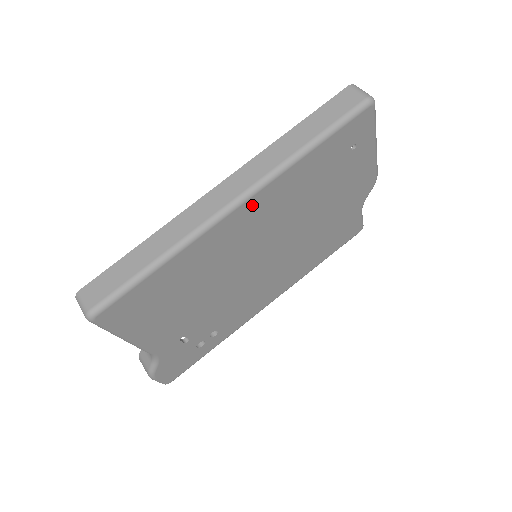
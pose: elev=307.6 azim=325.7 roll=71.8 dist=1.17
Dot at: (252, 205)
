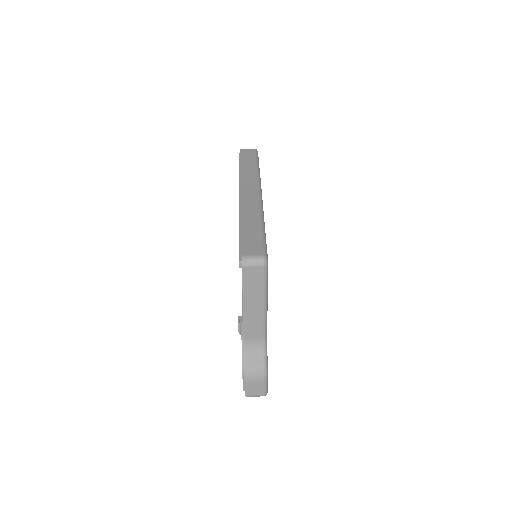
Dot at: occluded
